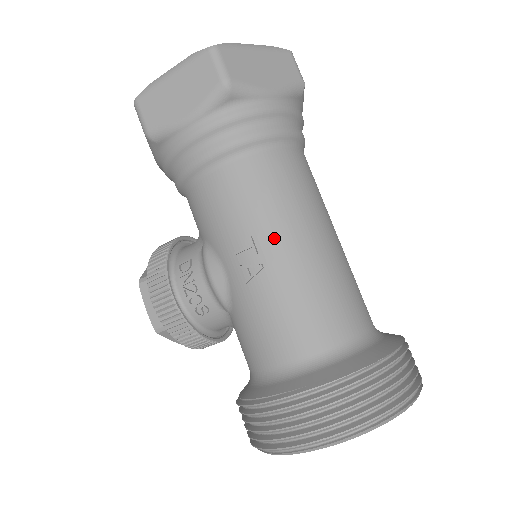
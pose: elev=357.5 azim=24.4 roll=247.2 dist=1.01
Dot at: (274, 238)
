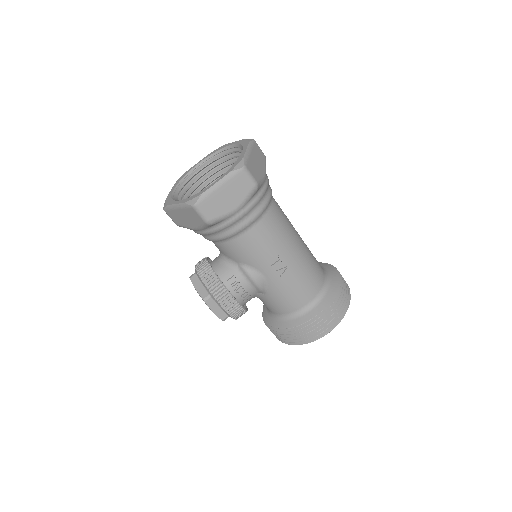
Dot at: (288, 252)
